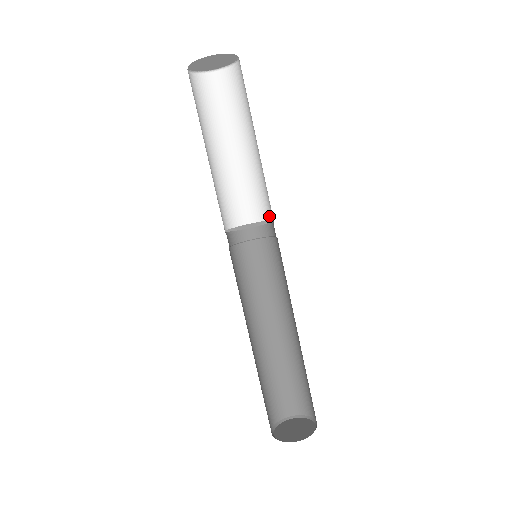
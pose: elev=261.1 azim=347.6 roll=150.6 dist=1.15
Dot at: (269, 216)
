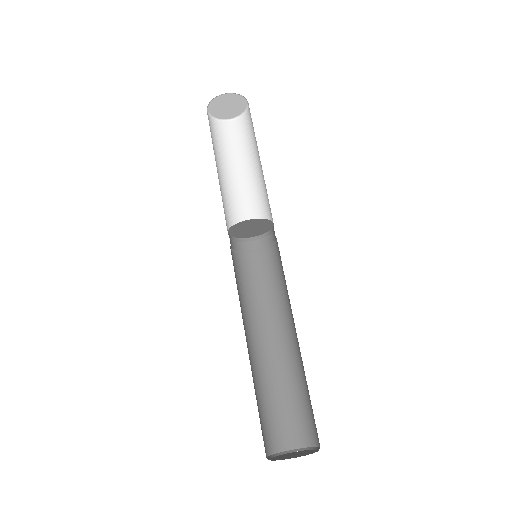
Dot at: occluded
